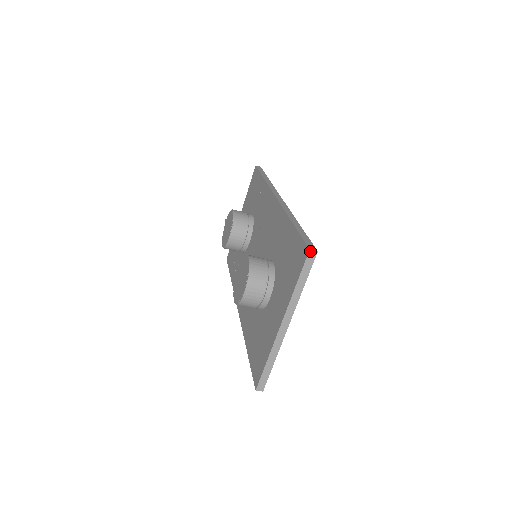
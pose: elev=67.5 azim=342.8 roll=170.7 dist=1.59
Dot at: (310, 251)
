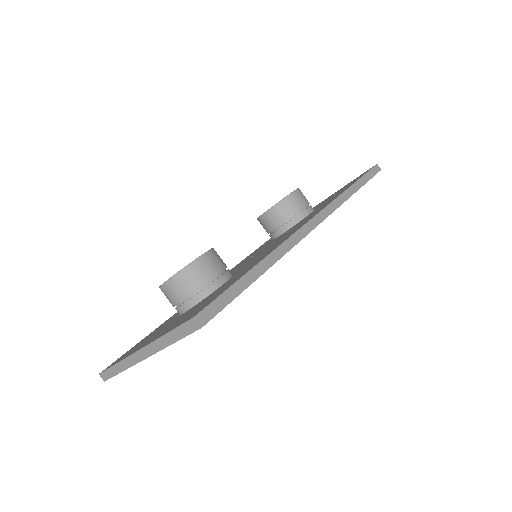
Dot at: (194, 319)
